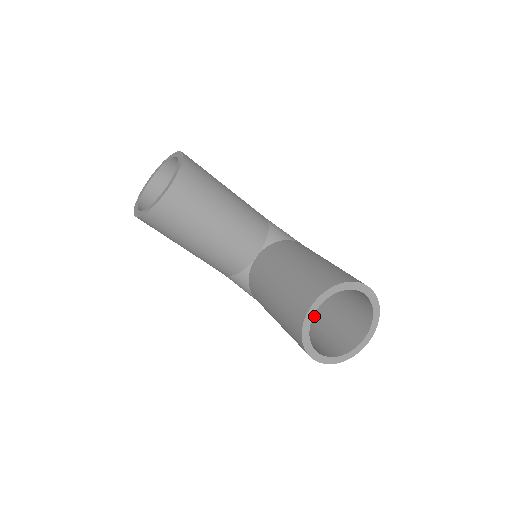
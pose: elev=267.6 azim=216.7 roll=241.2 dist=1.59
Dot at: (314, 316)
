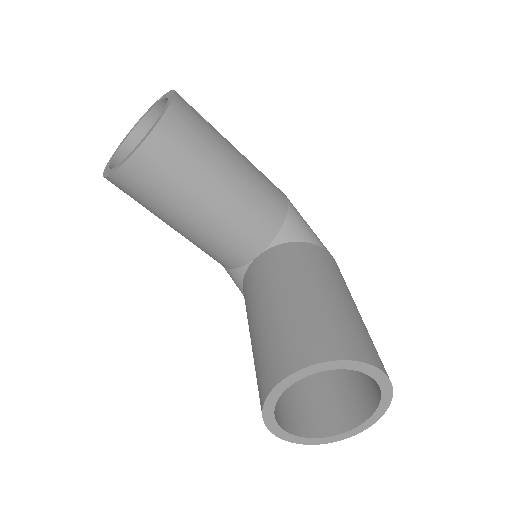
Dot at: occluded
